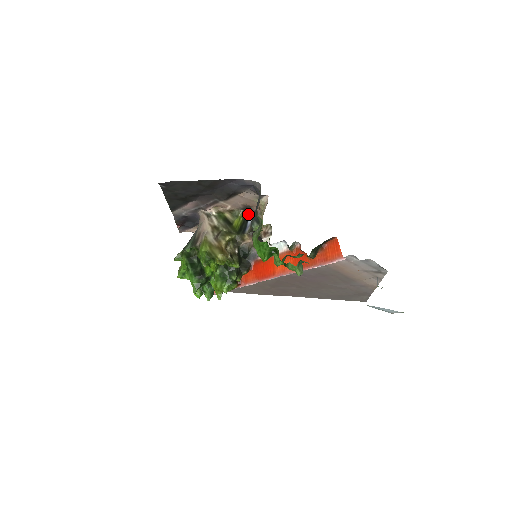
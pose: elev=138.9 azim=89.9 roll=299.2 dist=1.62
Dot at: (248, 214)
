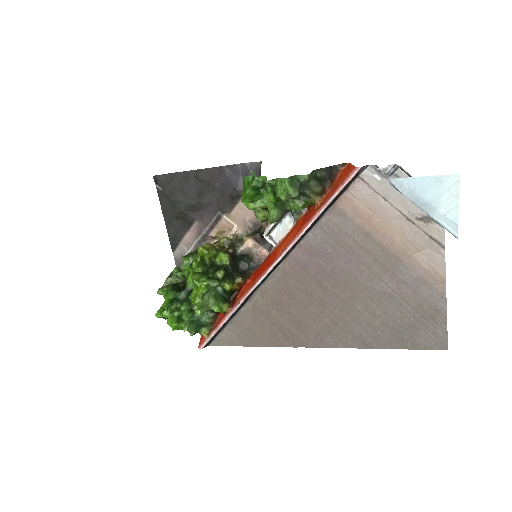
Dot at: occluded
